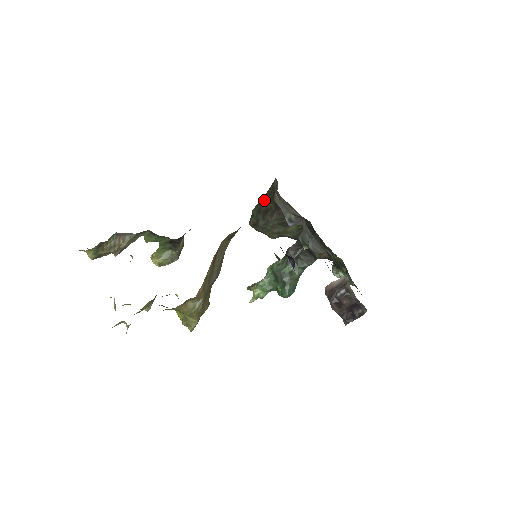
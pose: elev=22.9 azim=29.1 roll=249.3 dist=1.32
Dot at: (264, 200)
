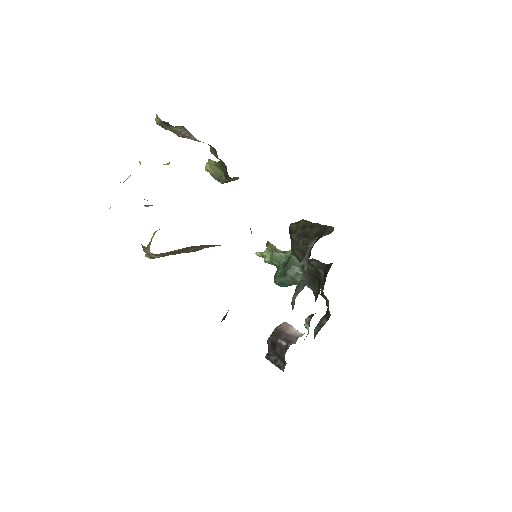
Dot at: (314, 226)
